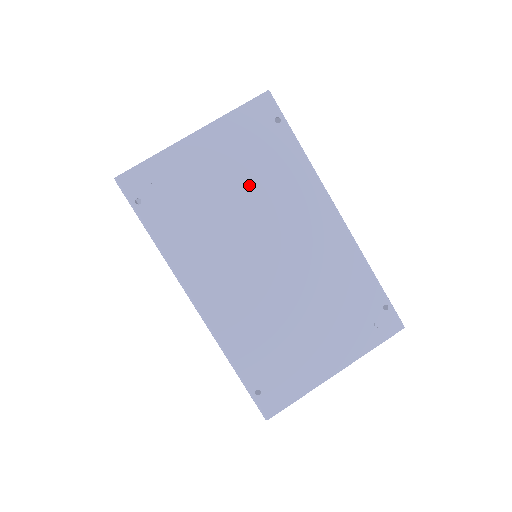
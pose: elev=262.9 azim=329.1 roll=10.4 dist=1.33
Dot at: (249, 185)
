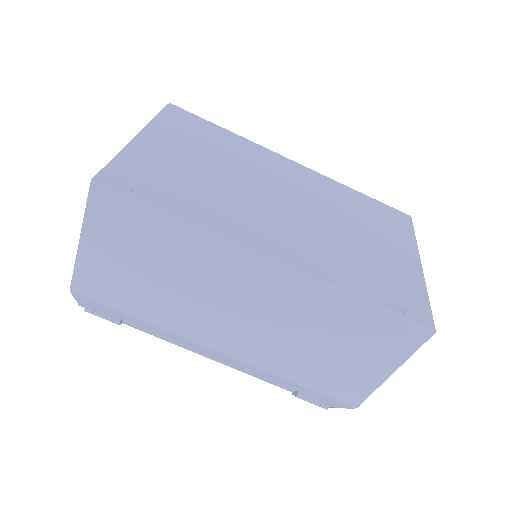
Dot at: (218, 158)
